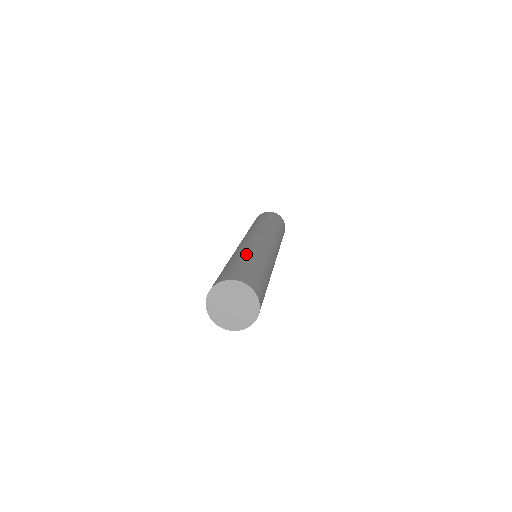
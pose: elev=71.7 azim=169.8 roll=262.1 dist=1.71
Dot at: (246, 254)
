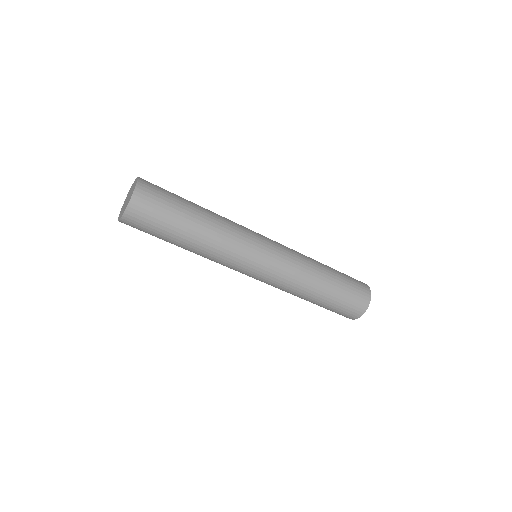
Dot at: occluded
